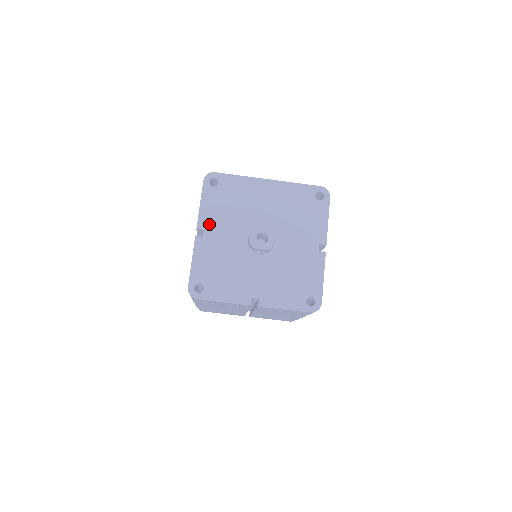
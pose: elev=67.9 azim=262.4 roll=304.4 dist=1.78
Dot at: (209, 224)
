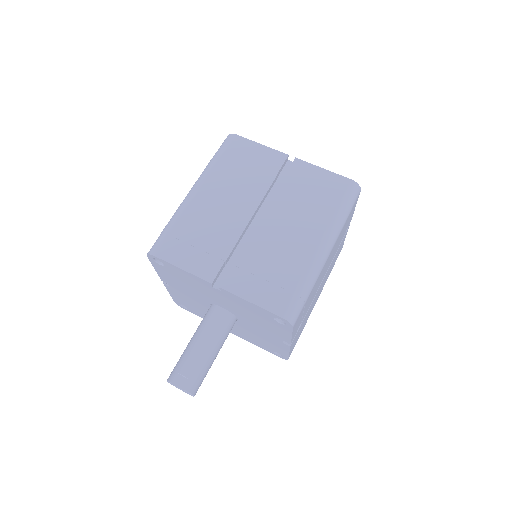
Dot at: occluded
